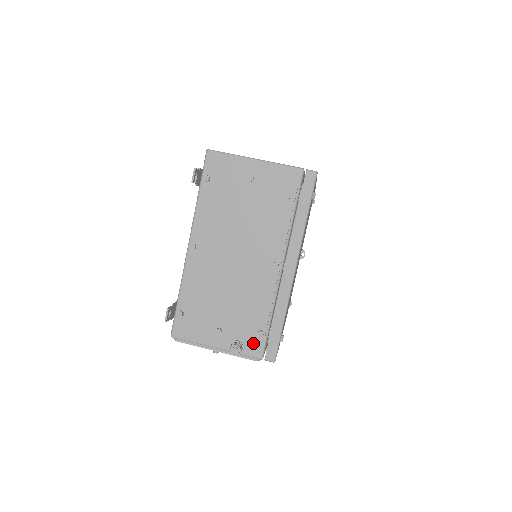
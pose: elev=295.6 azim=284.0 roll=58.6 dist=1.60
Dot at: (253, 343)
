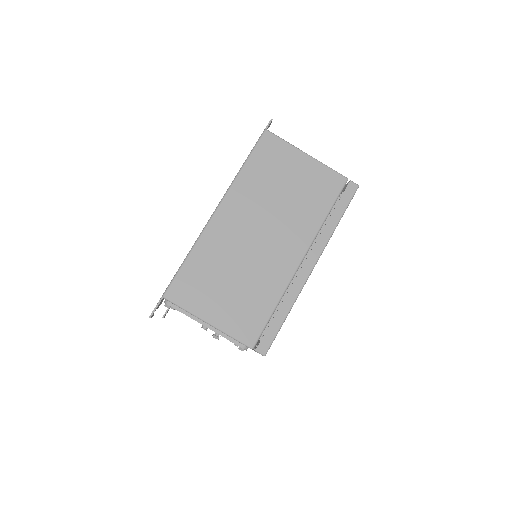
Dot at: occluded
